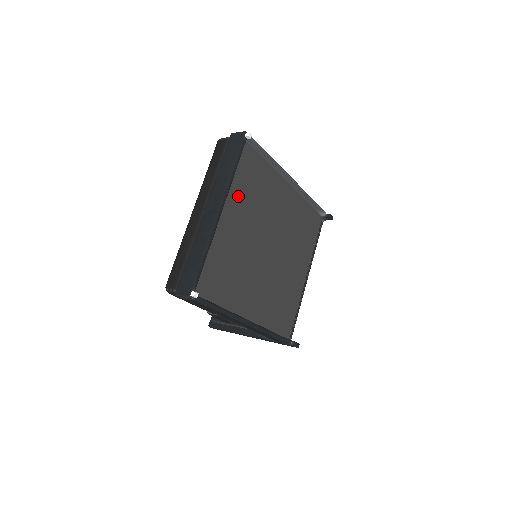
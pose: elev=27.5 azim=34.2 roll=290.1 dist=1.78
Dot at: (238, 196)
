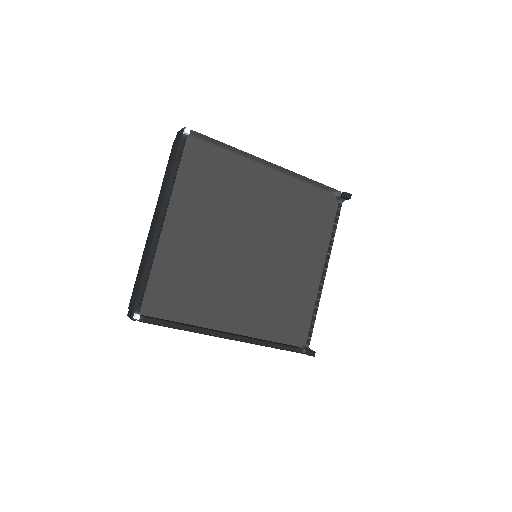
Dot at: (192, 200)
